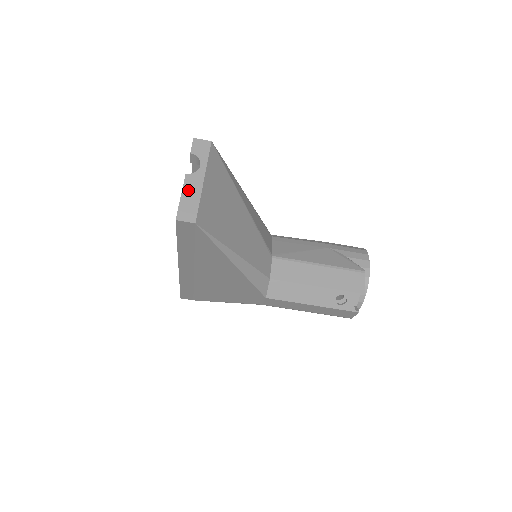
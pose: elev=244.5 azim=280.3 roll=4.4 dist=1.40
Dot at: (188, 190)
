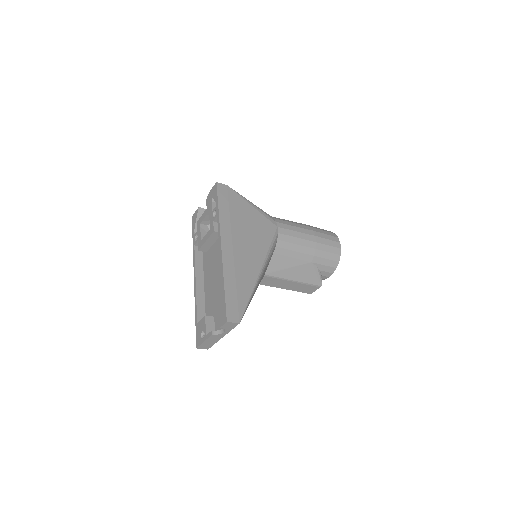
Dot at: (210, 340)
